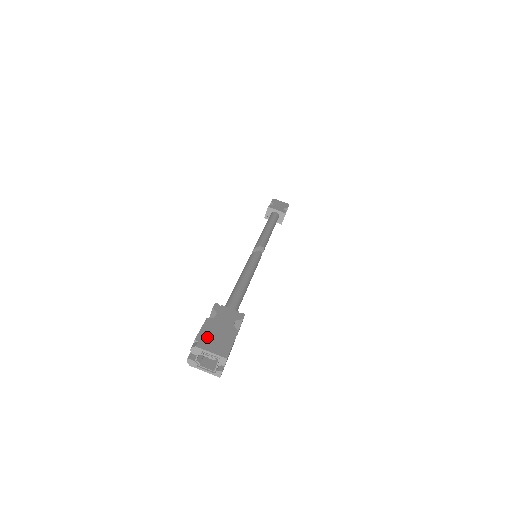
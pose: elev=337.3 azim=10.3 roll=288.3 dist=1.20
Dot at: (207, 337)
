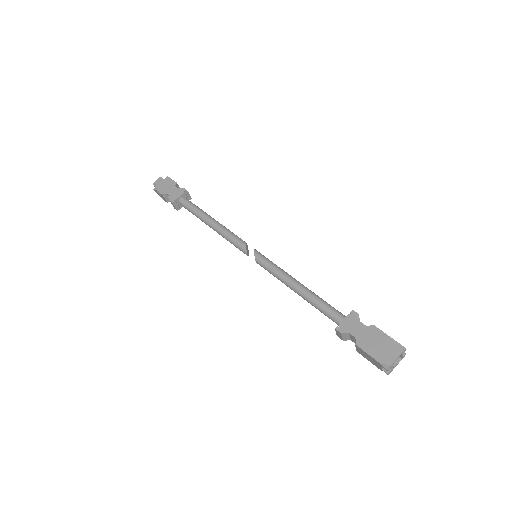
Dot at: (379, 354)
